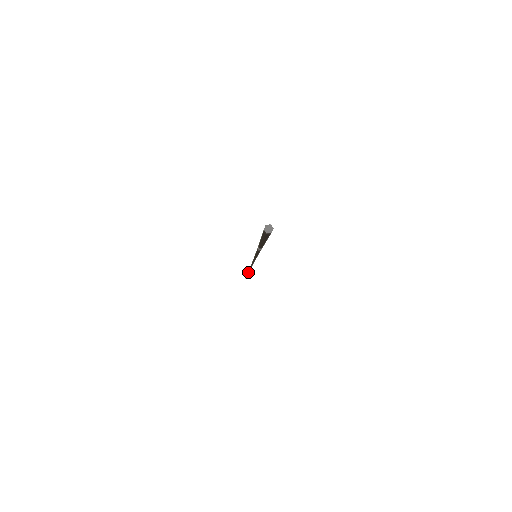
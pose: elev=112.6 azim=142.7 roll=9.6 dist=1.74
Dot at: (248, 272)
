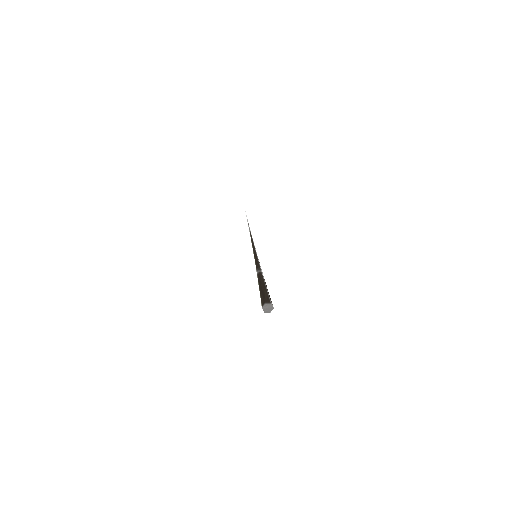
Dot at: (249, 227)
